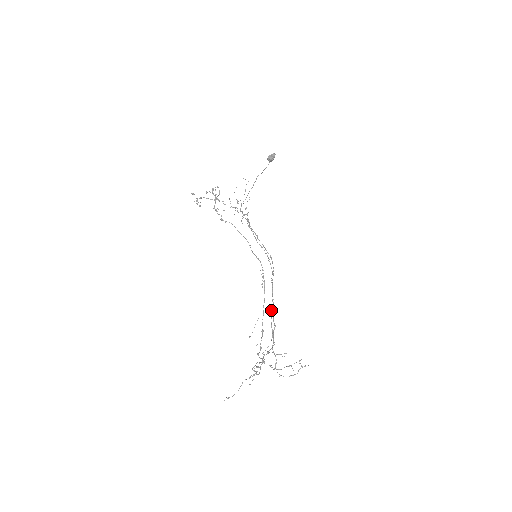
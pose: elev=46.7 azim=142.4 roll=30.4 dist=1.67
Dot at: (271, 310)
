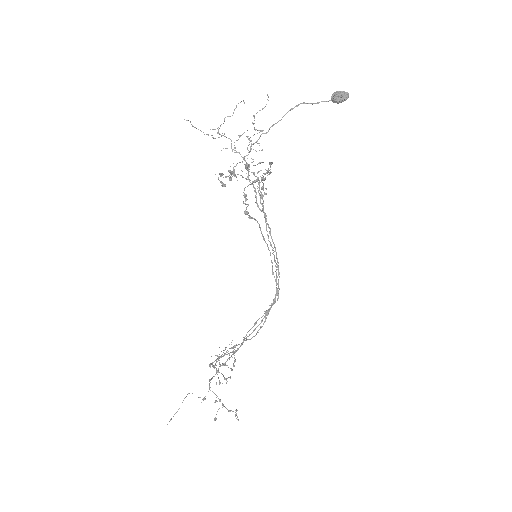
Dot at: occluded
